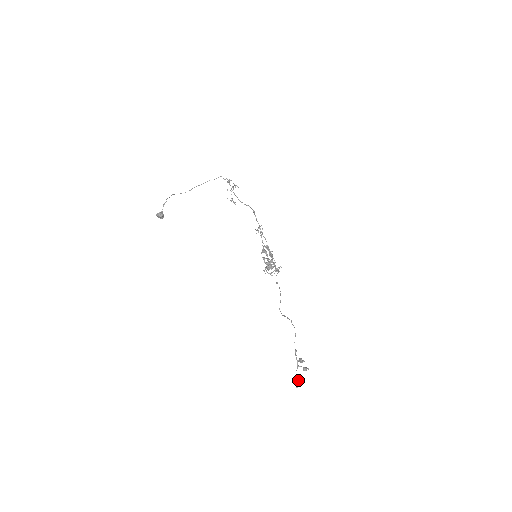
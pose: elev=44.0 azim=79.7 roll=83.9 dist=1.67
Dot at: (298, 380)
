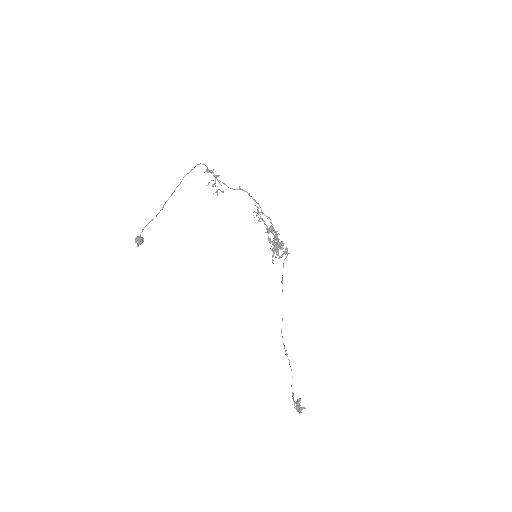
Dot at: (298, 408)
